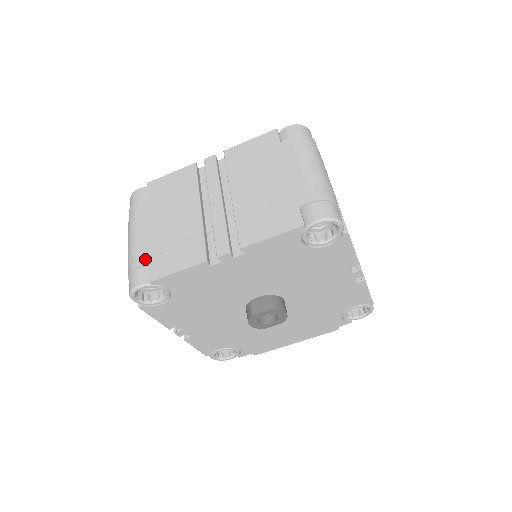
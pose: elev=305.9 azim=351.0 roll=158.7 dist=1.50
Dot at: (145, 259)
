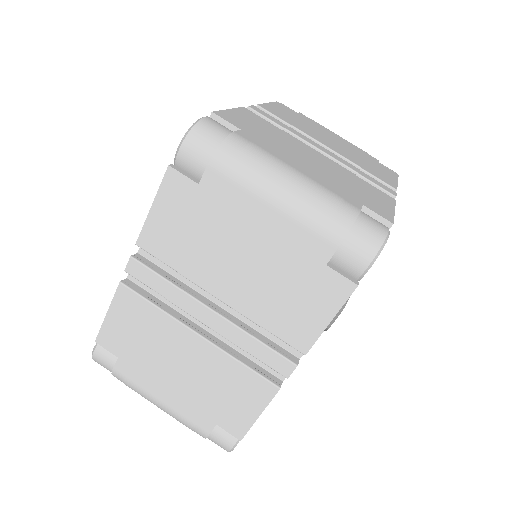
Dot at: (207, 422)
